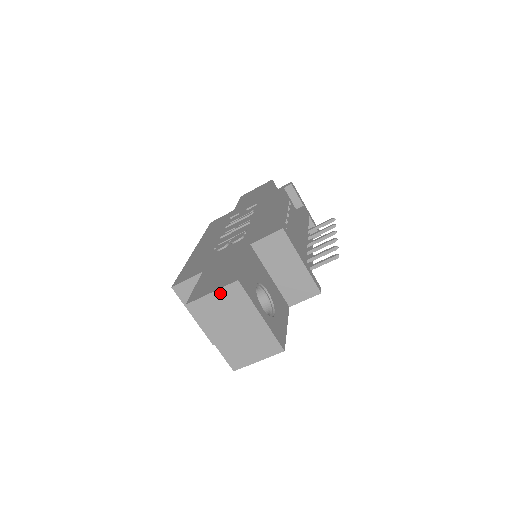
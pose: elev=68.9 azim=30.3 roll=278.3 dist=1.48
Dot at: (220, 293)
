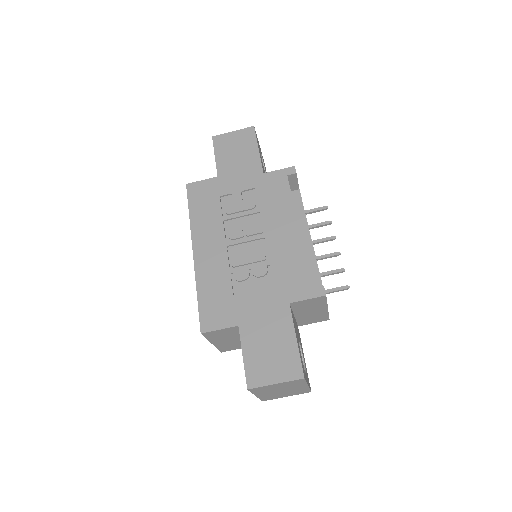
Dot at: (283, 383)
